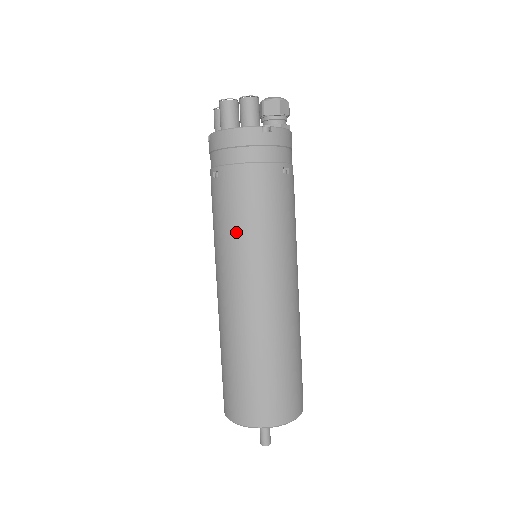
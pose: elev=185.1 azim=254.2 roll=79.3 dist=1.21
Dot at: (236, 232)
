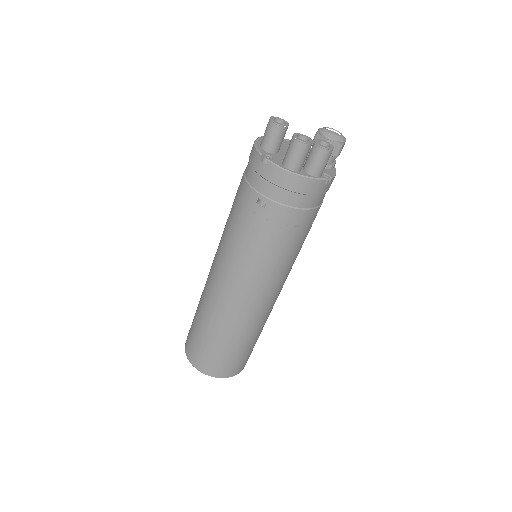
Dot at: (265, 259)
